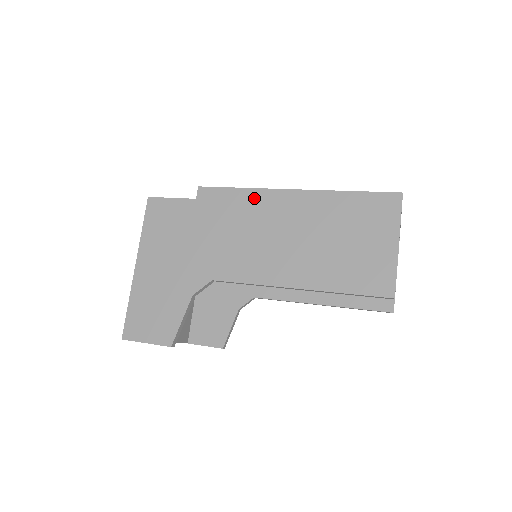
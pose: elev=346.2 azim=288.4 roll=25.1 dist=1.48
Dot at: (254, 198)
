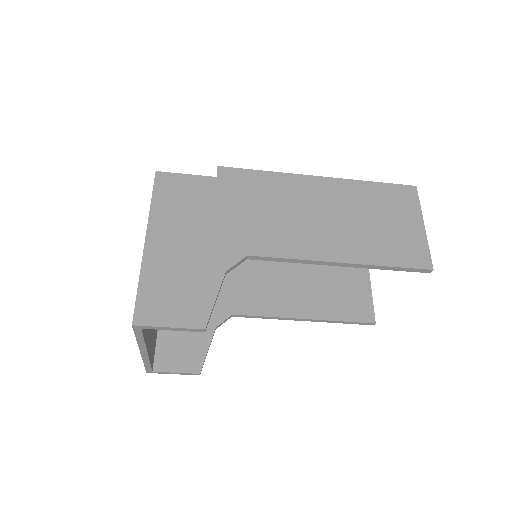
Dot at: (282, 181)
